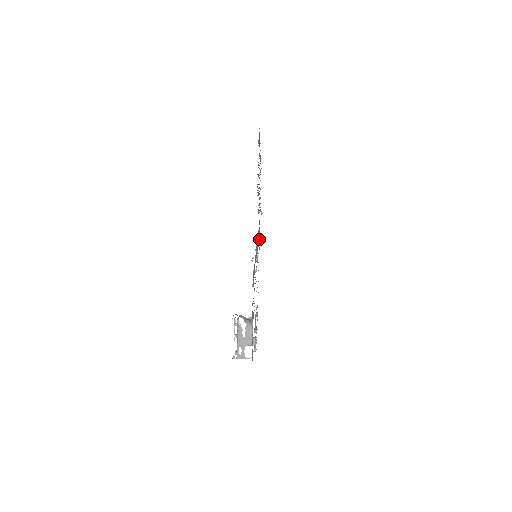
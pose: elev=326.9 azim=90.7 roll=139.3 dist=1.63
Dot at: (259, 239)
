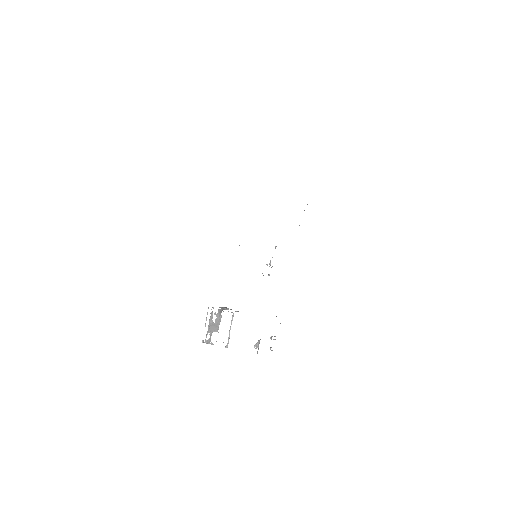
Dot at: occluded
